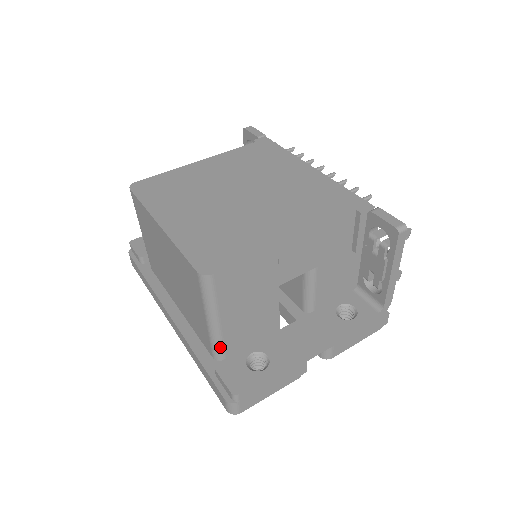
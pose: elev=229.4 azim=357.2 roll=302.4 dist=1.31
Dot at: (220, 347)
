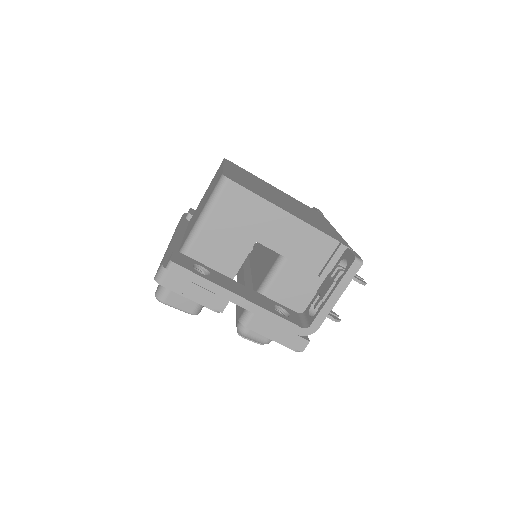
Dot at: (189, 245)
